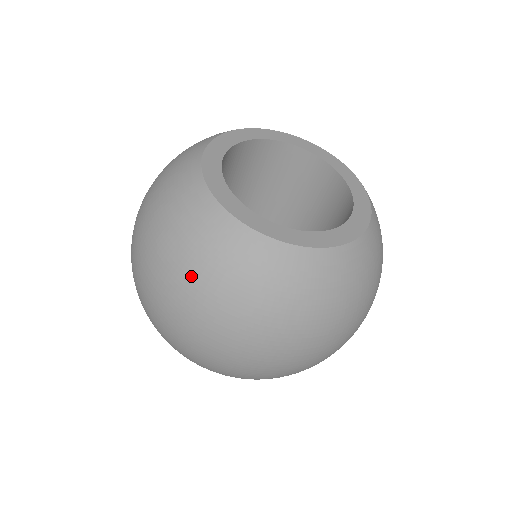
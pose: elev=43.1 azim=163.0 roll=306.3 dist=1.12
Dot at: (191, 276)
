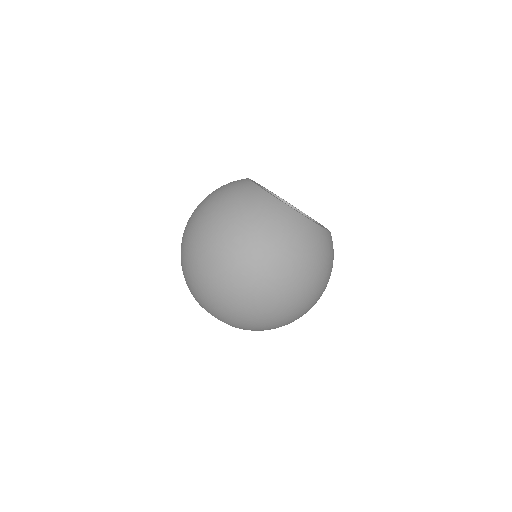
Dot at: (276, 238)
